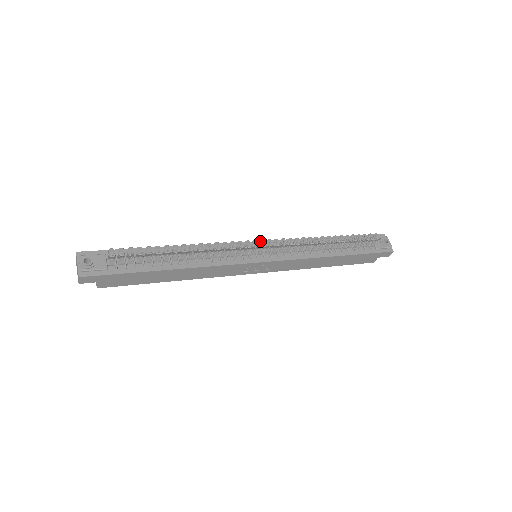
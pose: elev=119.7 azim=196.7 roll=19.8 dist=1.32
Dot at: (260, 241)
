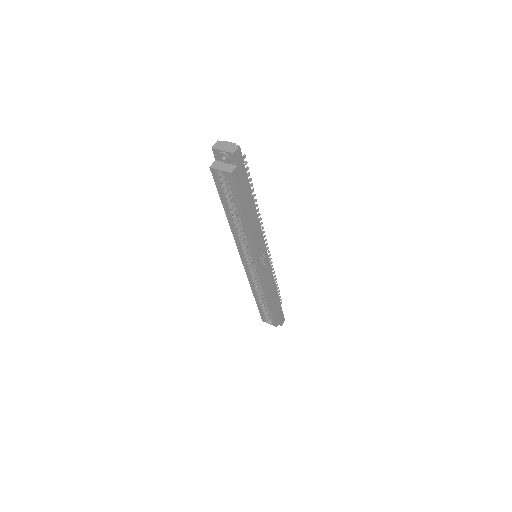
Dot at: occluded
